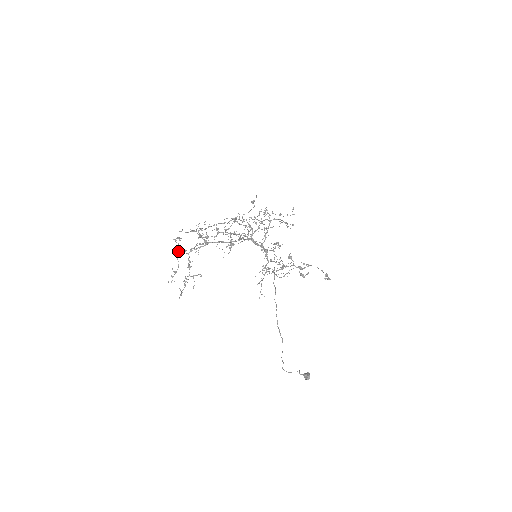
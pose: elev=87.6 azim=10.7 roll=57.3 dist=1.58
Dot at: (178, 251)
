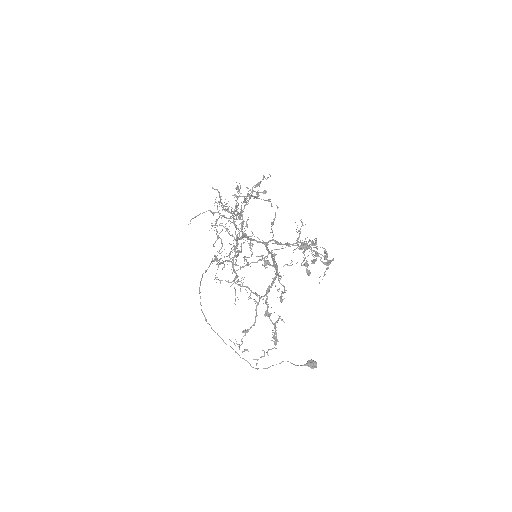
Dot at: occluded
